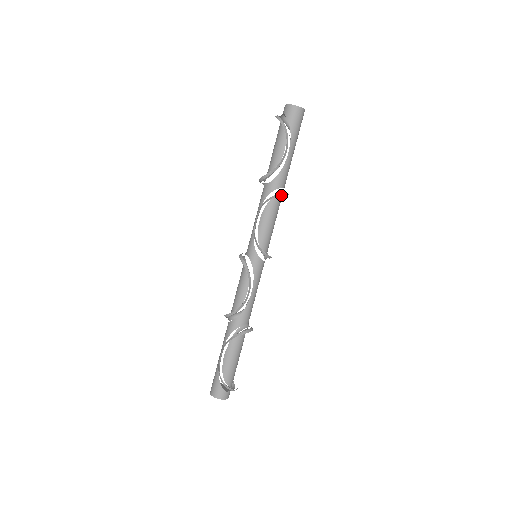
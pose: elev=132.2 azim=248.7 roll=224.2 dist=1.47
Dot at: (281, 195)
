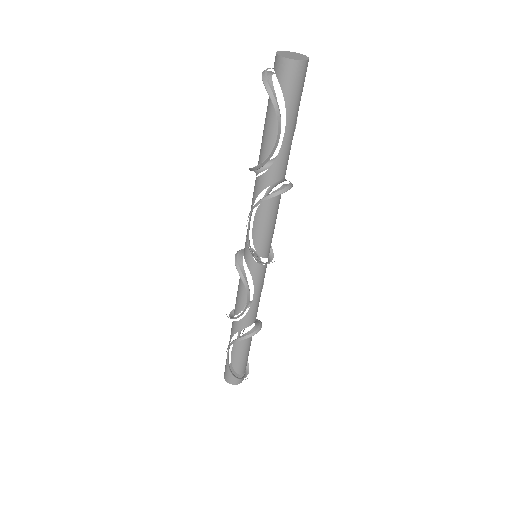
Dot at: (277, 195)
